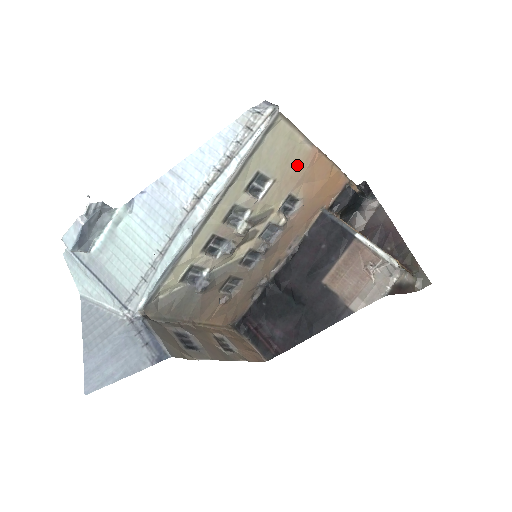
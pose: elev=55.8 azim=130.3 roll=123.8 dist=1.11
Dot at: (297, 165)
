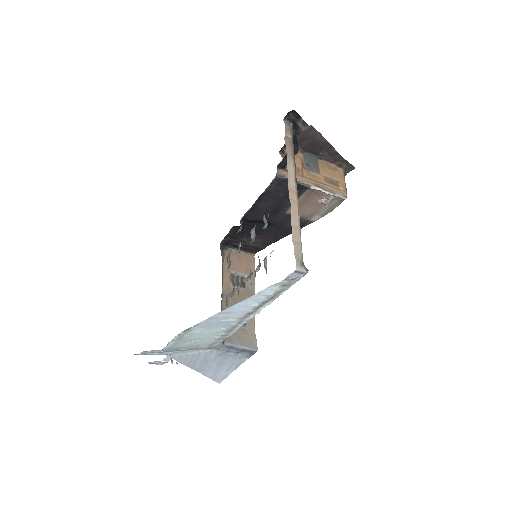
Dot at: occluded
